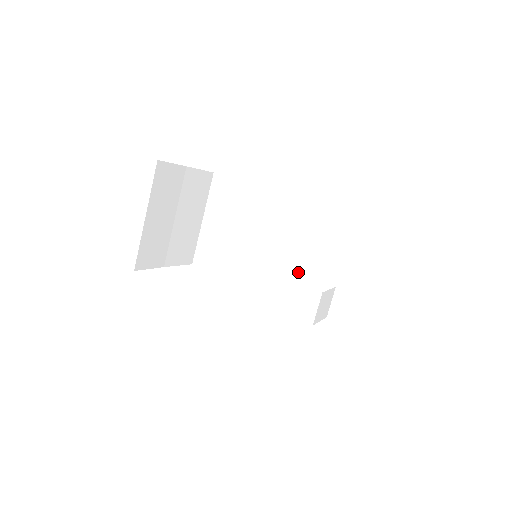
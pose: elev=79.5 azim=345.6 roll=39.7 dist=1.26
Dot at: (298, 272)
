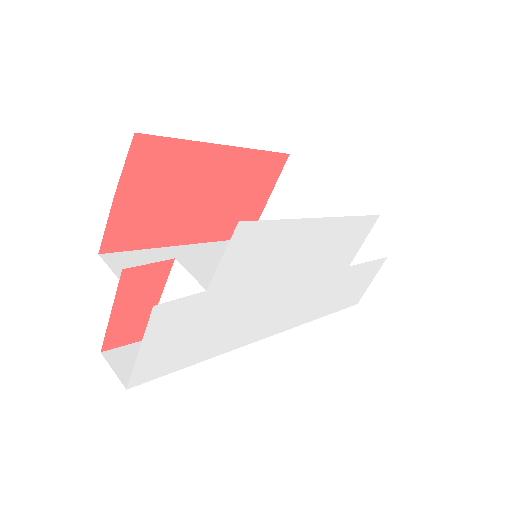
Dot at: occluded
